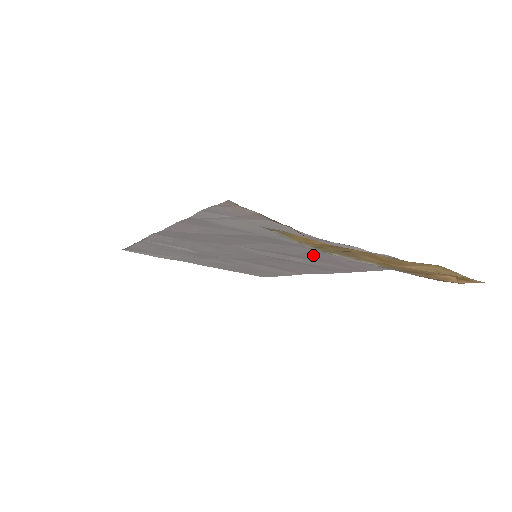
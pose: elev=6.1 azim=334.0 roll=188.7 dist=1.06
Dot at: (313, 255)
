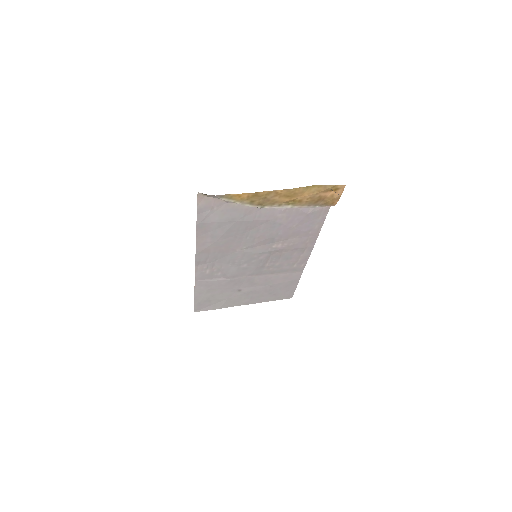
Dot at: (276, 231)
